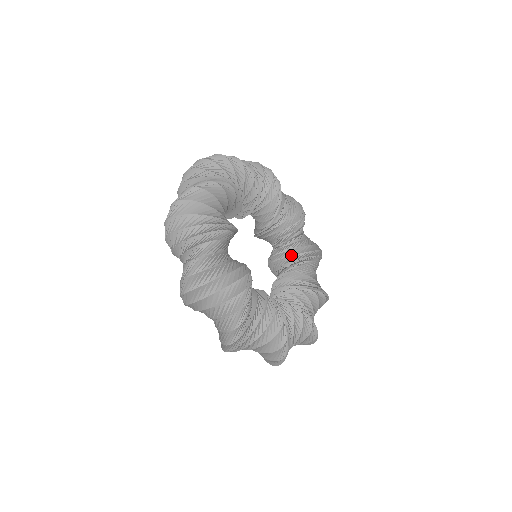
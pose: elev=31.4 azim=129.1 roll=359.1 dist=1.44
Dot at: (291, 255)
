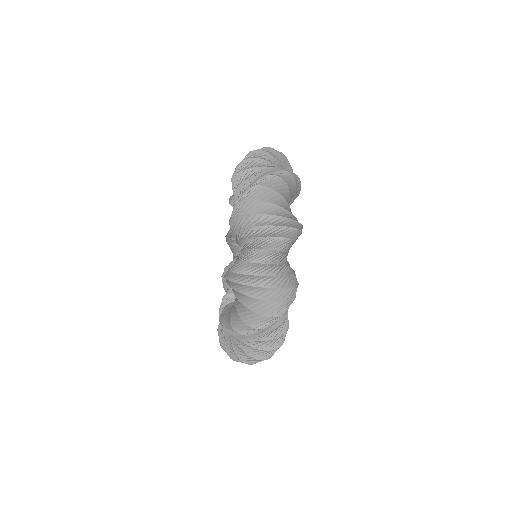
Dot at: occluded
